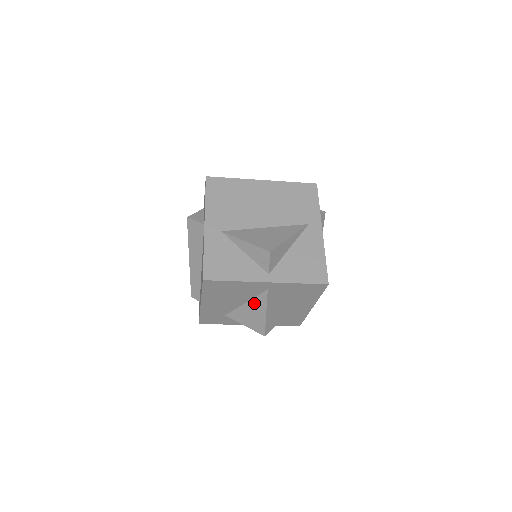
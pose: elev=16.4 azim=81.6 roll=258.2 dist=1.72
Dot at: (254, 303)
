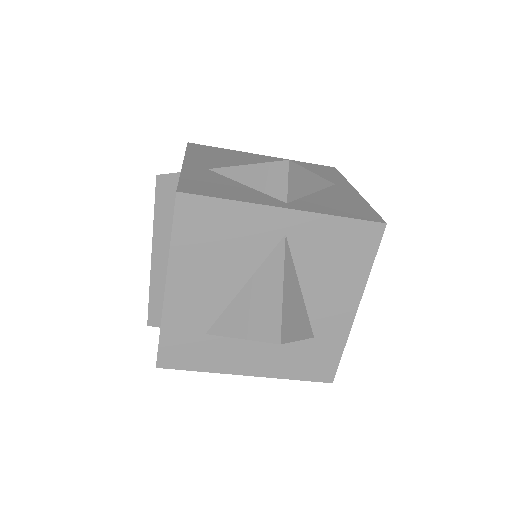
Dot at: (260, 277)
